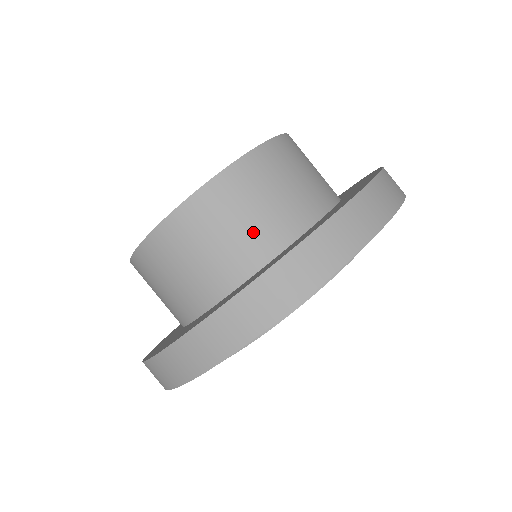
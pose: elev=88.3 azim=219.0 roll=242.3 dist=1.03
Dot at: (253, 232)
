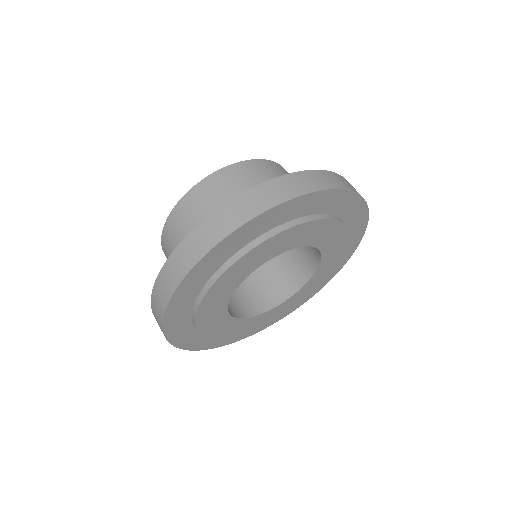
Dot at: occluded
